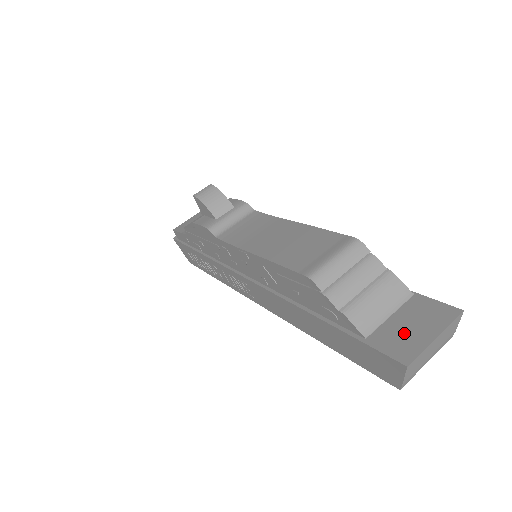
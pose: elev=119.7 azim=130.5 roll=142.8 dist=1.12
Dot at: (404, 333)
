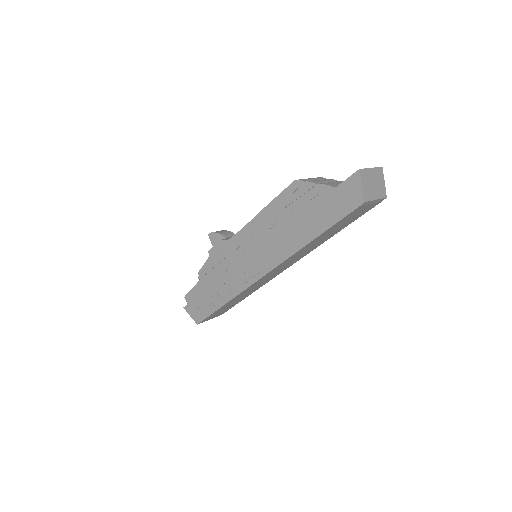
Dot at: occluded
